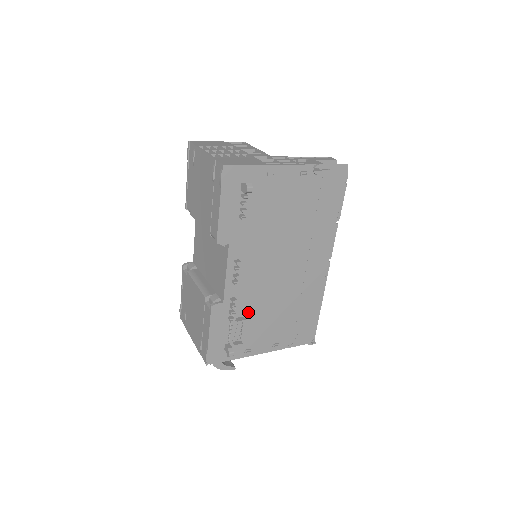
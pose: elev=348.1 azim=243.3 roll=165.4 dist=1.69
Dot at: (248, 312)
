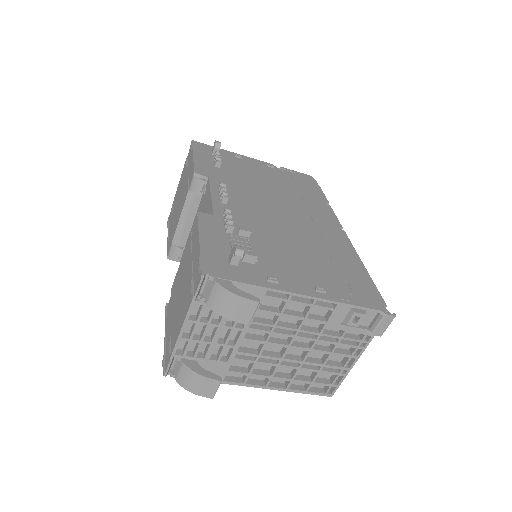
Dot at: (253, 236)
